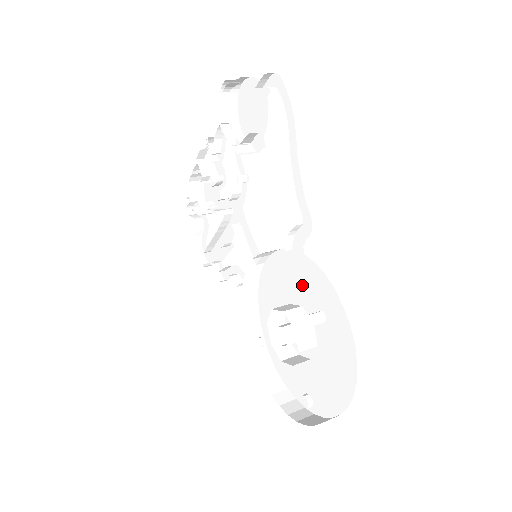
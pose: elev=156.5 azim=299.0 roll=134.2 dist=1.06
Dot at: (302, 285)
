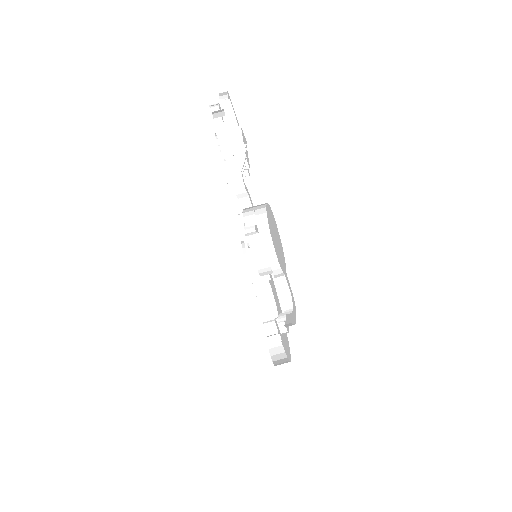
Dot at: (278, 308)
